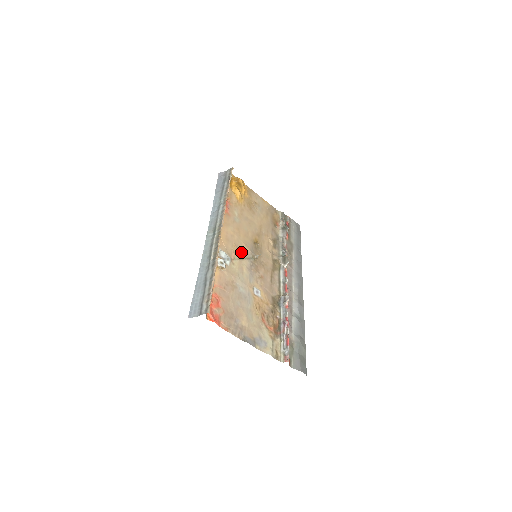
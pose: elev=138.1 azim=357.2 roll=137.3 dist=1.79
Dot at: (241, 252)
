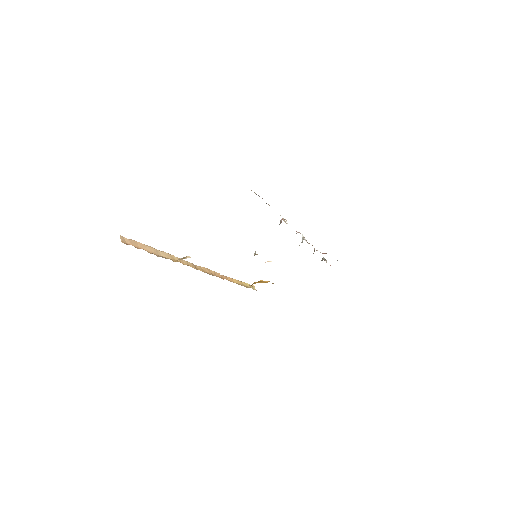
Dot at: occluded
